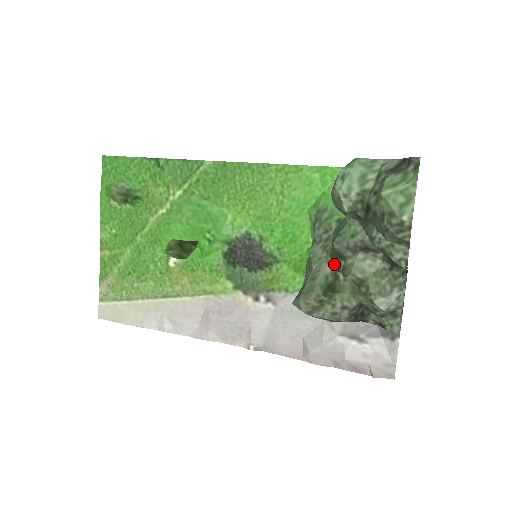
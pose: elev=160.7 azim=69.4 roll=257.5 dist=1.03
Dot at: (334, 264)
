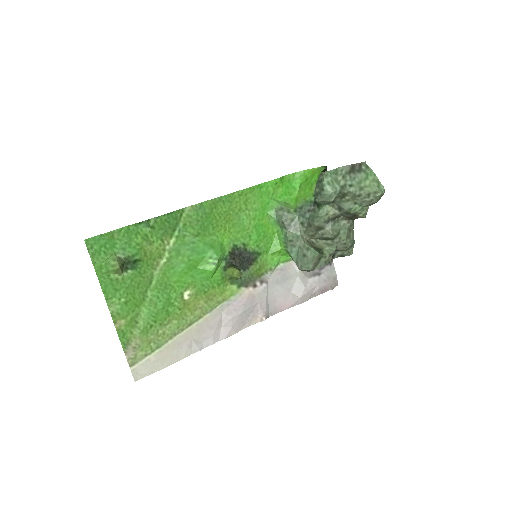
Dot at: (308, 236)
